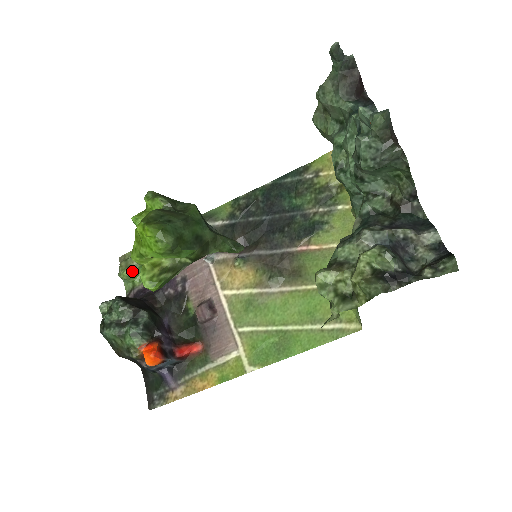
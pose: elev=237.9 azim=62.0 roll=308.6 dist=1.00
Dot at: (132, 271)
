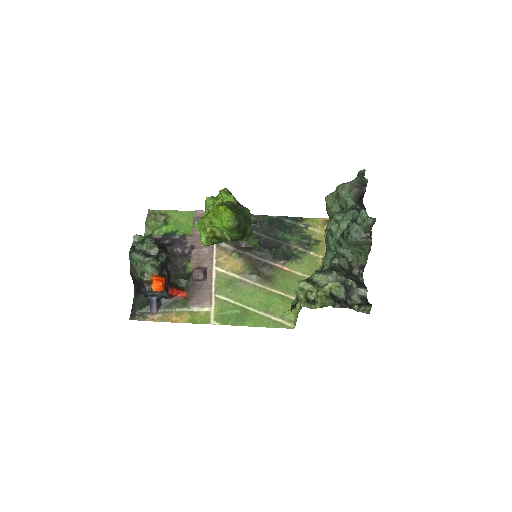
Dot at: (157, 224)
